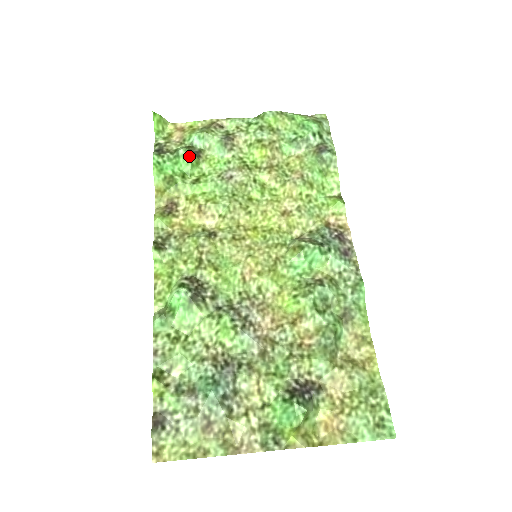
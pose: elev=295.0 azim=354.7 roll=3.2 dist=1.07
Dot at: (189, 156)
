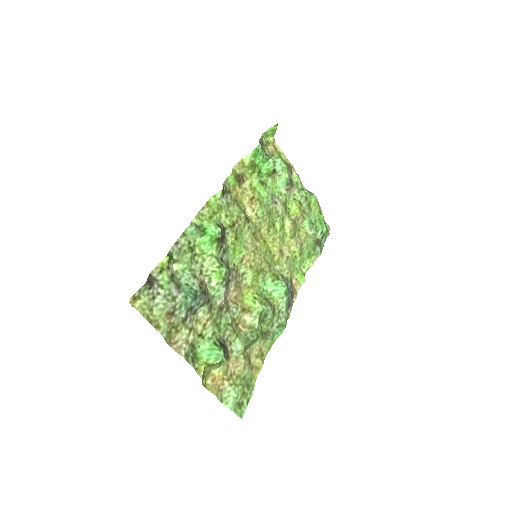
Dot at: (272, 167)
